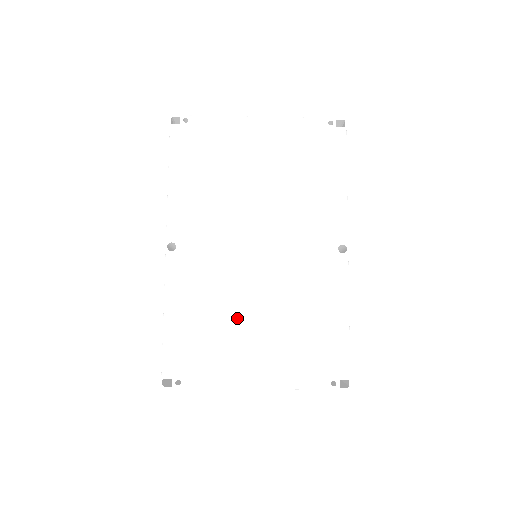
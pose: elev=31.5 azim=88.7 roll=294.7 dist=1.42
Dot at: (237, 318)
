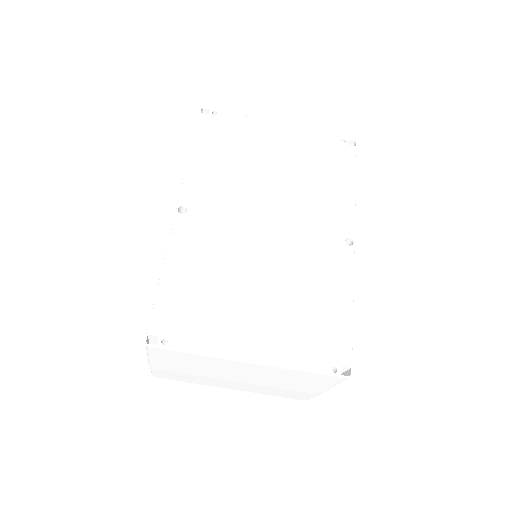
Dot at: (239, 286)
